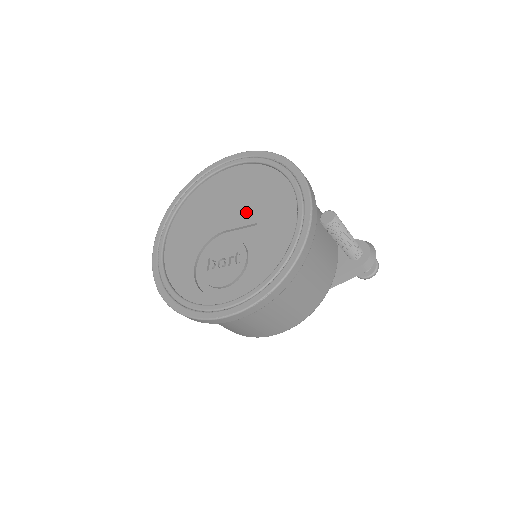
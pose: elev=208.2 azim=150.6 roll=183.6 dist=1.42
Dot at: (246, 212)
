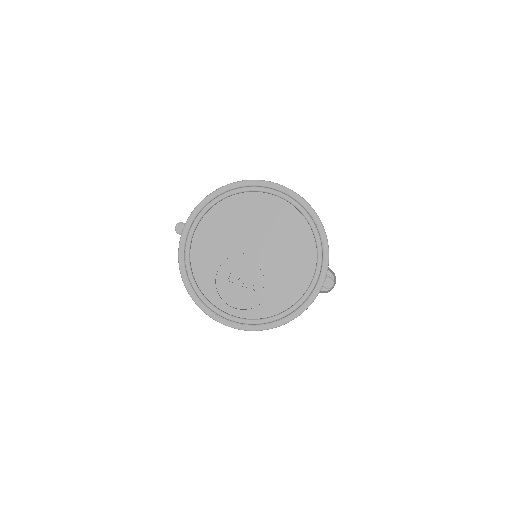
Dot at: (274, 249)
